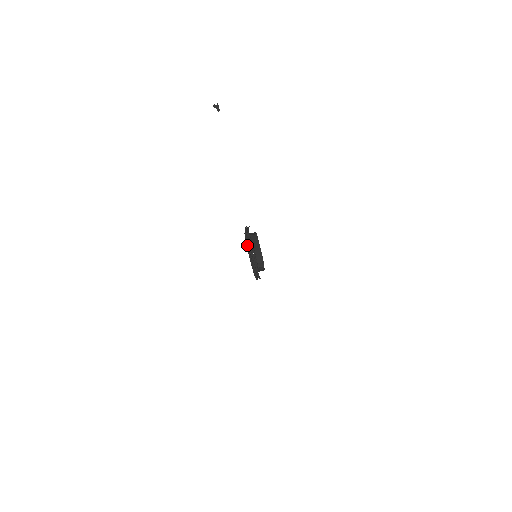
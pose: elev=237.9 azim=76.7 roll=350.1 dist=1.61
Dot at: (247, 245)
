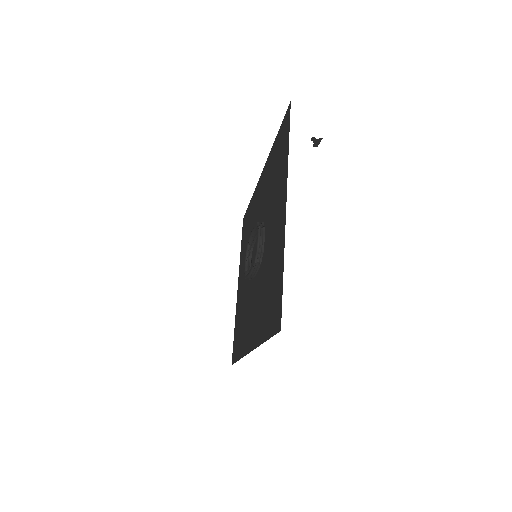
Dot at: (254, 266)
